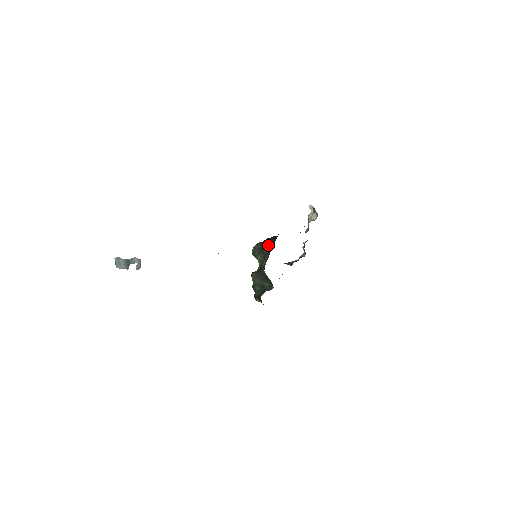
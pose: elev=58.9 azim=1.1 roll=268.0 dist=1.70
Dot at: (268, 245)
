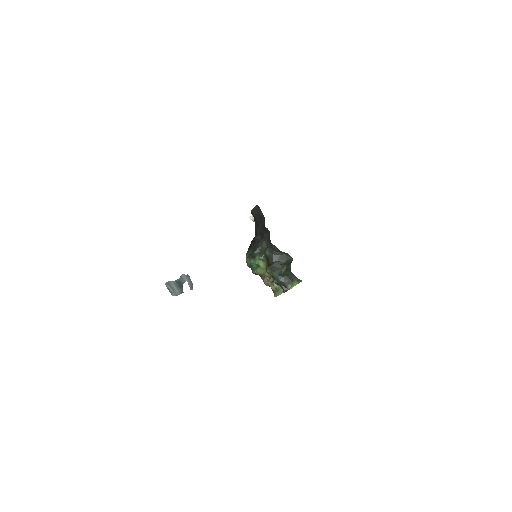
Dot at: (256, 242)
